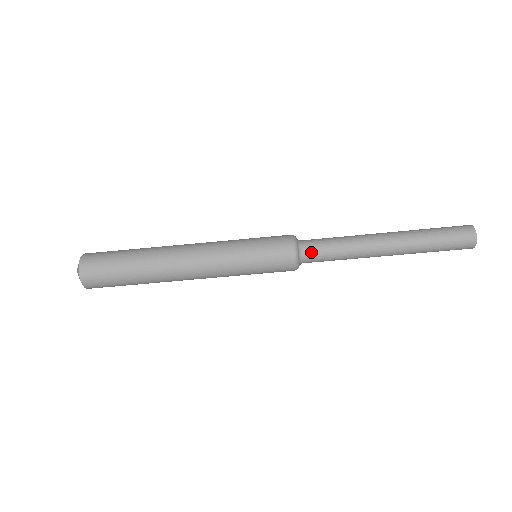
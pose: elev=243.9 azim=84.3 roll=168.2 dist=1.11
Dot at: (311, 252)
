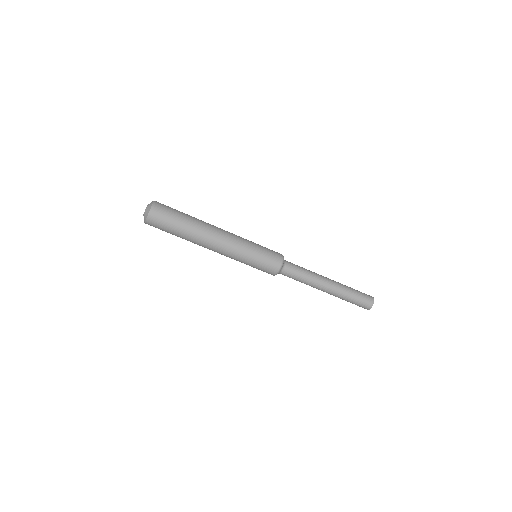
Dot at: (289, 270)
